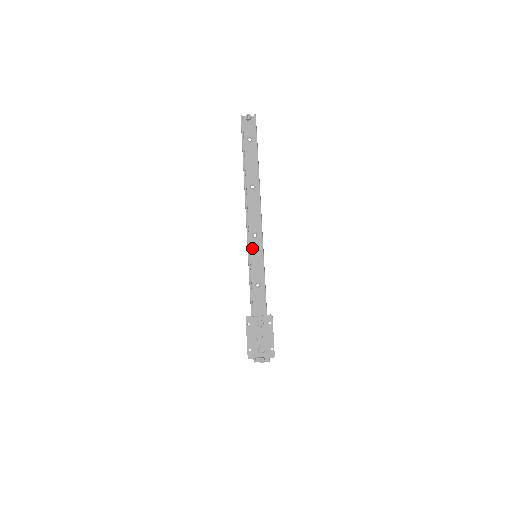
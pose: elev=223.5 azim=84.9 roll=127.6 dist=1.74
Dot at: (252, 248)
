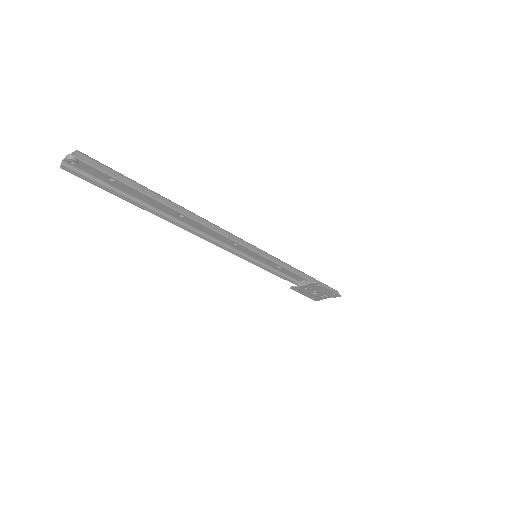
Dot at: (245, 251)
